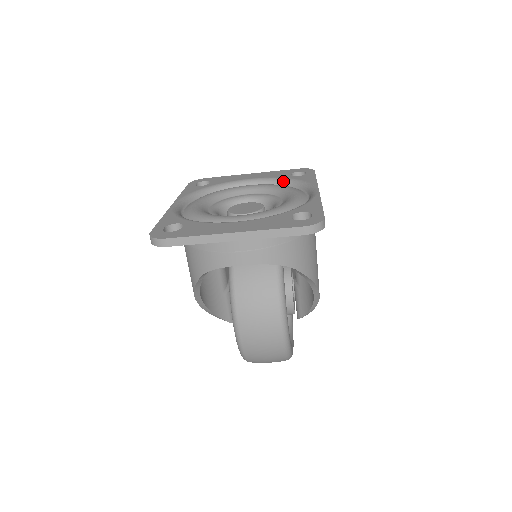
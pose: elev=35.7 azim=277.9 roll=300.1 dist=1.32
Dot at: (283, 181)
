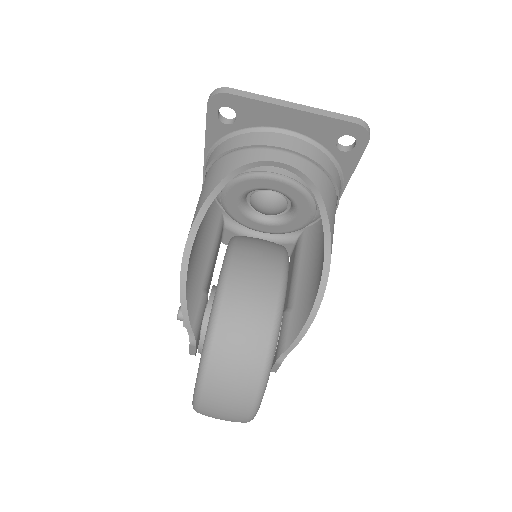
Dot at: occluded
